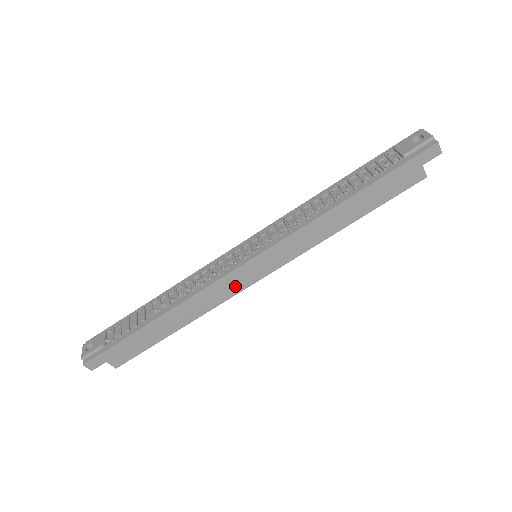
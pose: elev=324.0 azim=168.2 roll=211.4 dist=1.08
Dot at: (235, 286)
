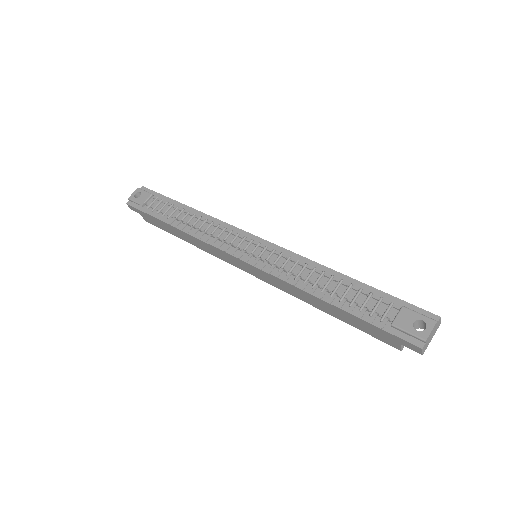
Dot at: (228, 259)
